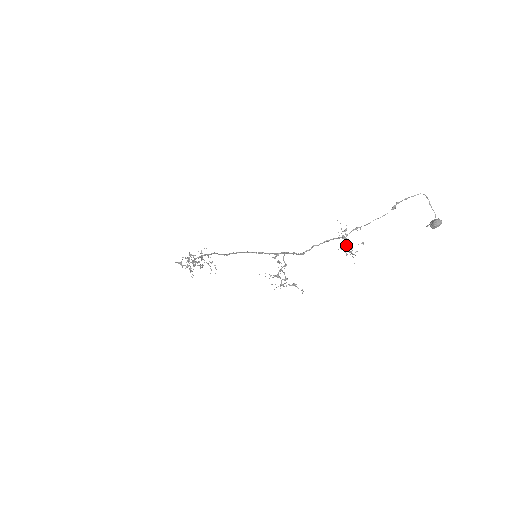
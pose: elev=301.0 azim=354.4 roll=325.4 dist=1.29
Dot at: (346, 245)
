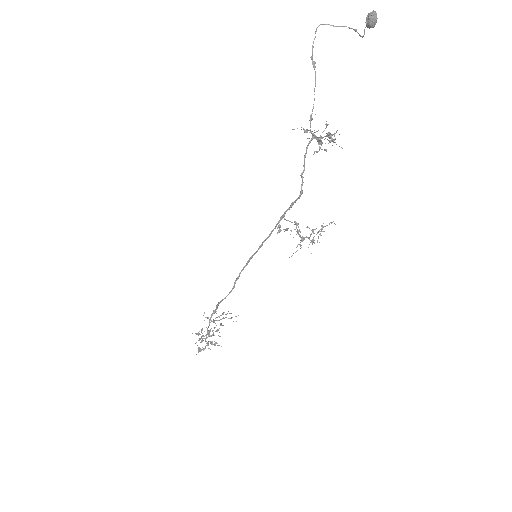
Dot at: (320, 141)
